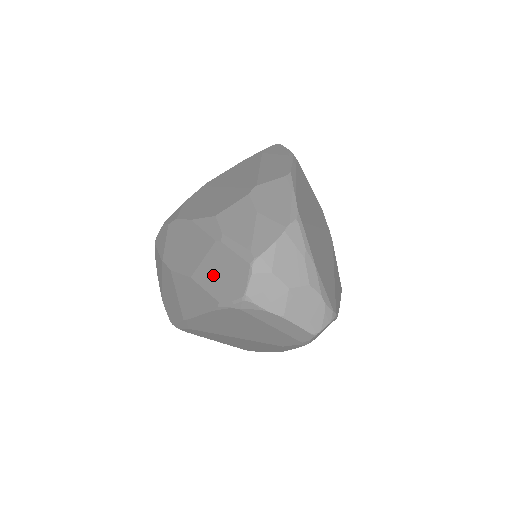
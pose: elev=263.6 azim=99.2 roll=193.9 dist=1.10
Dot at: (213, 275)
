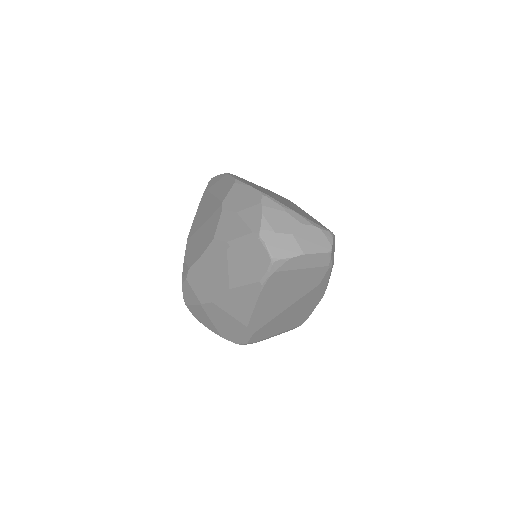
Dot at: (242, 271)
